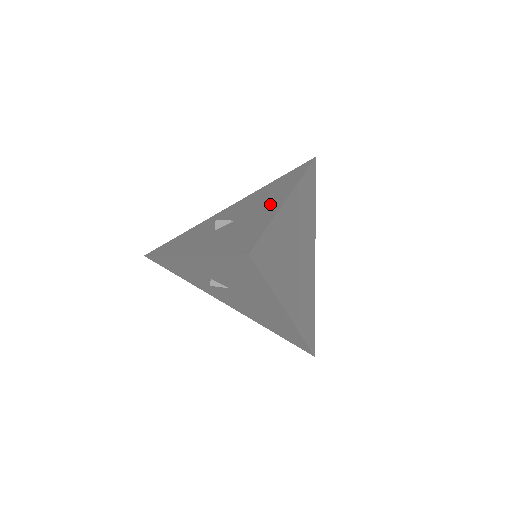
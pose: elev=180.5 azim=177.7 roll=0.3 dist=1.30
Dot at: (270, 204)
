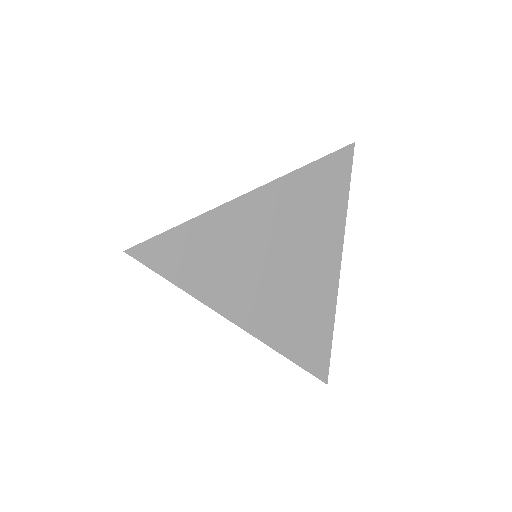
Dot at: occluded
